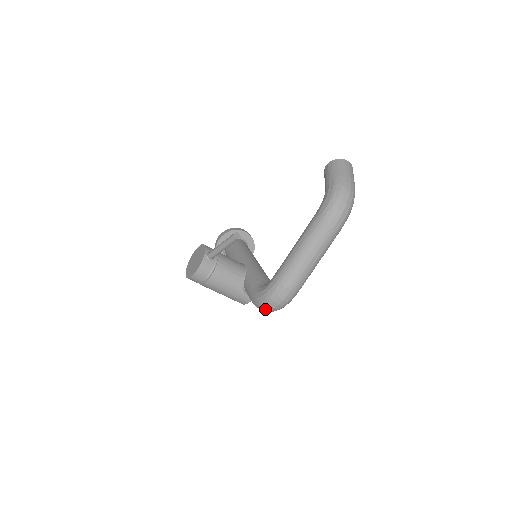
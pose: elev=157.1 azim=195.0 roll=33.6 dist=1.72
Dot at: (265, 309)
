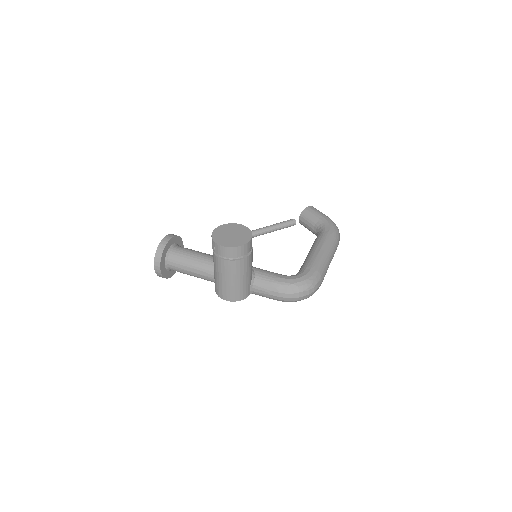
Dot at: (299, 295)
